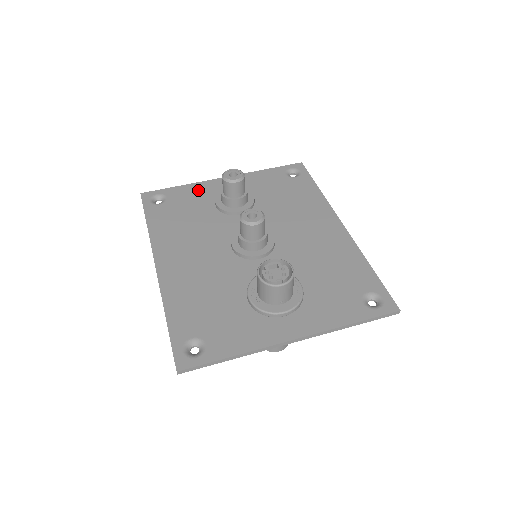
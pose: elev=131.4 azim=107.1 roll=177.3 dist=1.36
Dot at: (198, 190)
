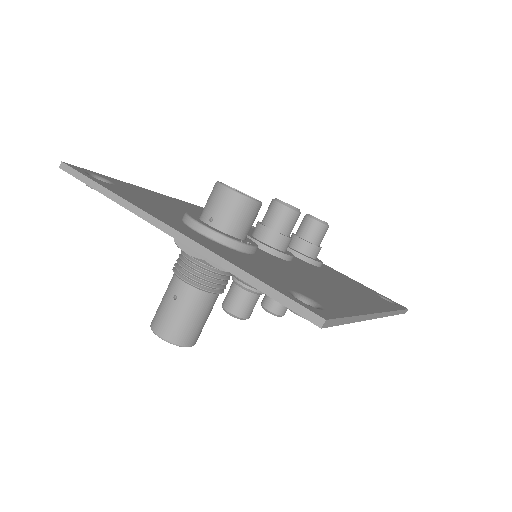
Dot at: occluded
